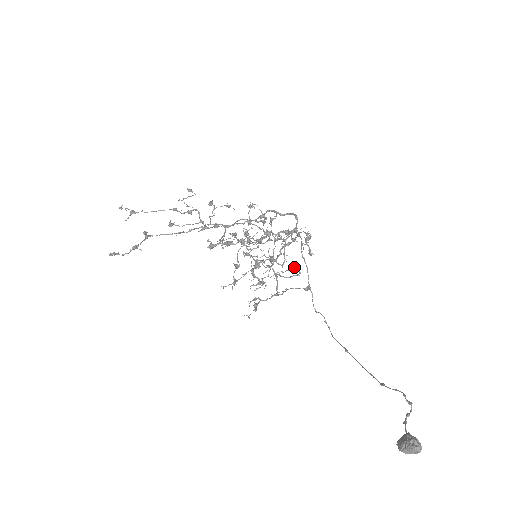
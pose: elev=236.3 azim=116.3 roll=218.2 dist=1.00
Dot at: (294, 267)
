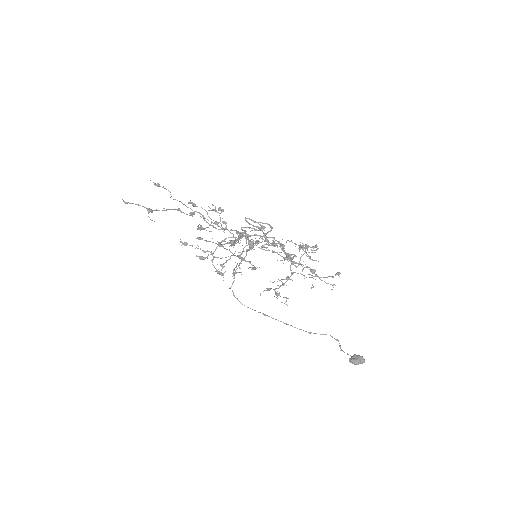
Dot at: (339, 273)
